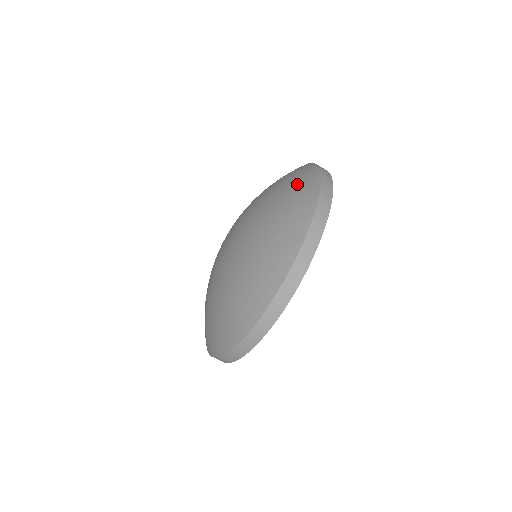
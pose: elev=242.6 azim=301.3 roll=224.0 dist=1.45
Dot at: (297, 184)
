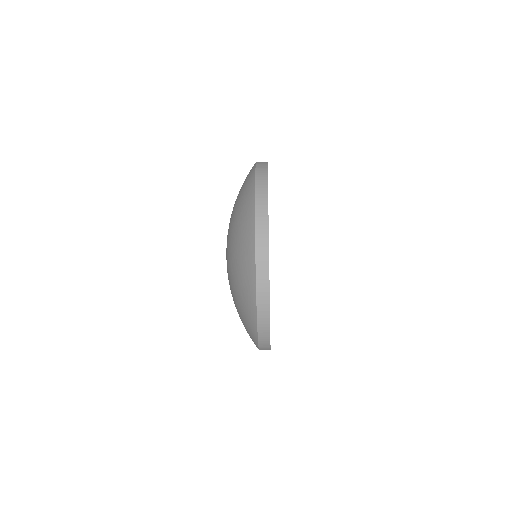
Dot at: occluded
